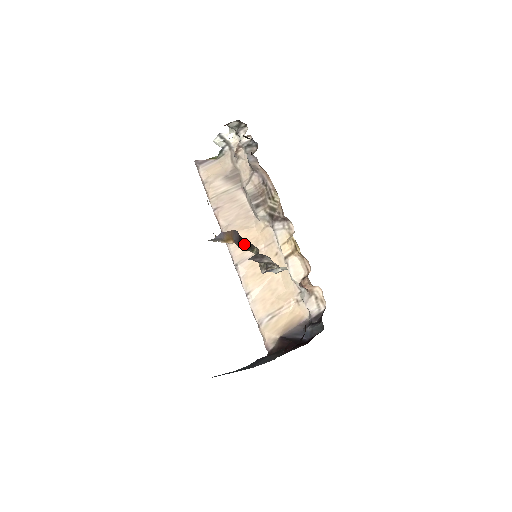
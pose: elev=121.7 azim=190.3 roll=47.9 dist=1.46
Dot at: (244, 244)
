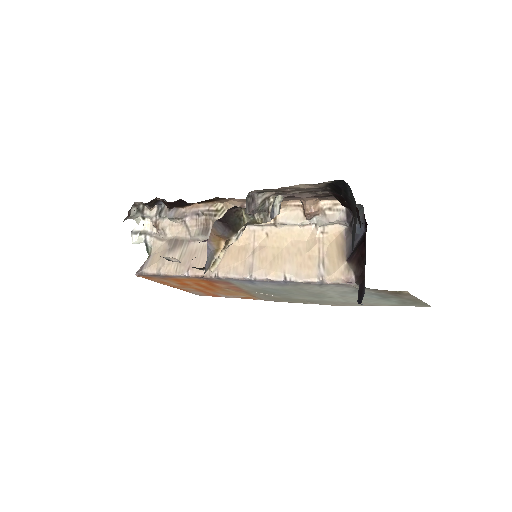
Dot at: (231, 222)
